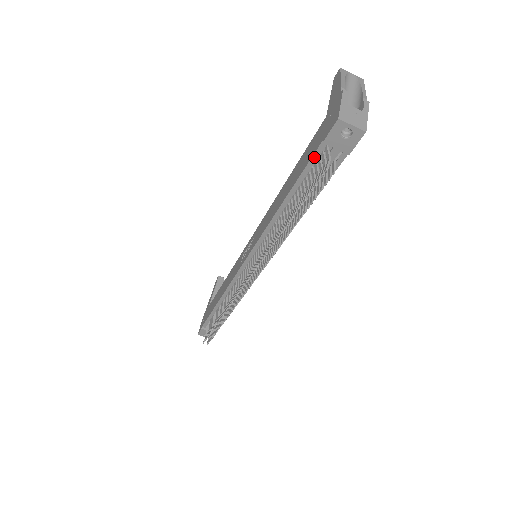
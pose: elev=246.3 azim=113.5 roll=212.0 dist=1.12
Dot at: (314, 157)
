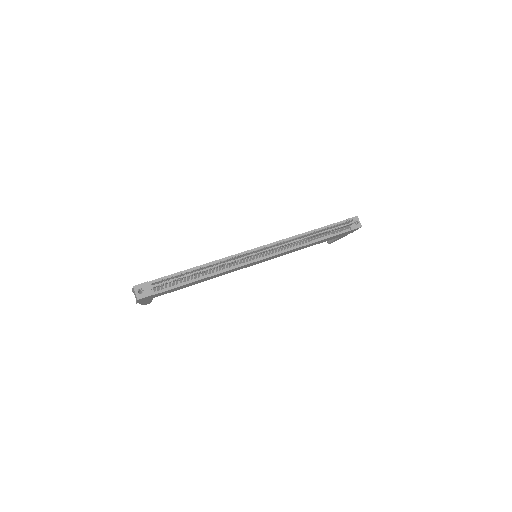
Dot at: (338, 223)
